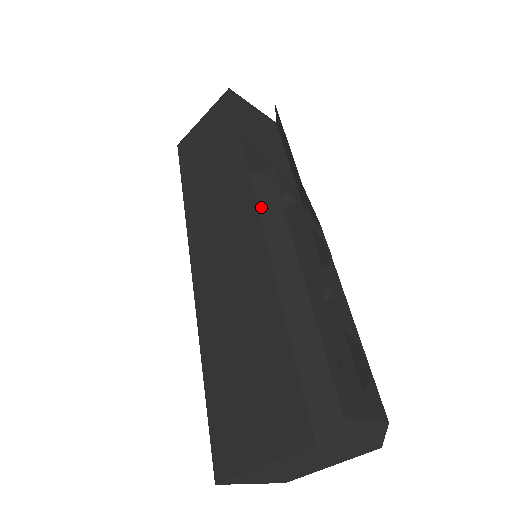
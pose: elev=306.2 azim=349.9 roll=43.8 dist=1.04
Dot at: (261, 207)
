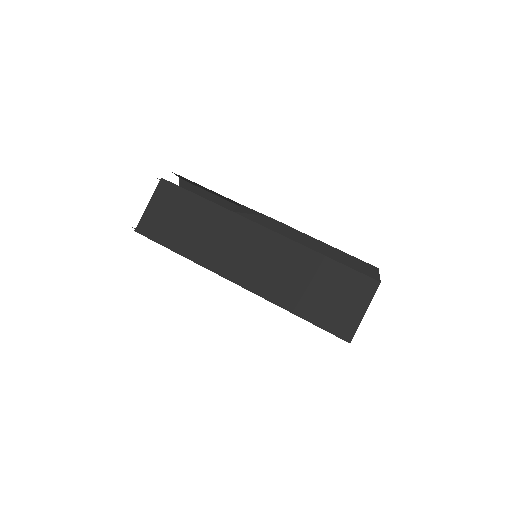
Dot at: (260, 223)
